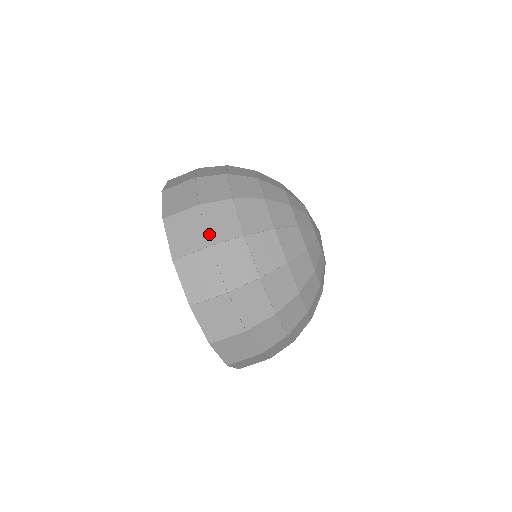
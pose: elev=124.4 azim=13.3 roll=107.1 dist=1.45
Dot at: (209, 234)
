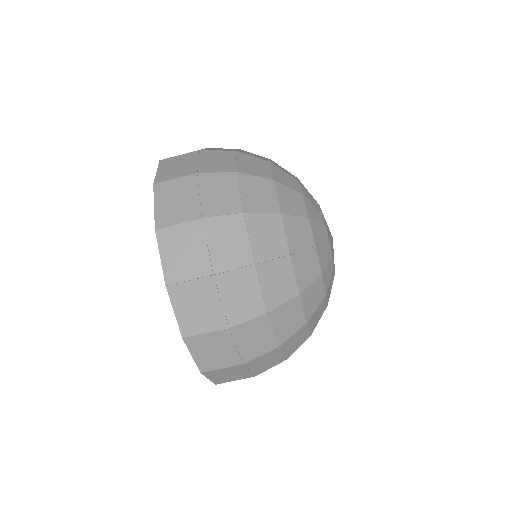
Dot at: (213, 259)
